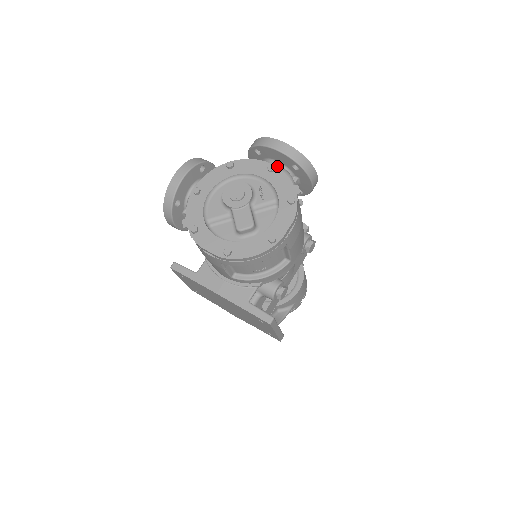
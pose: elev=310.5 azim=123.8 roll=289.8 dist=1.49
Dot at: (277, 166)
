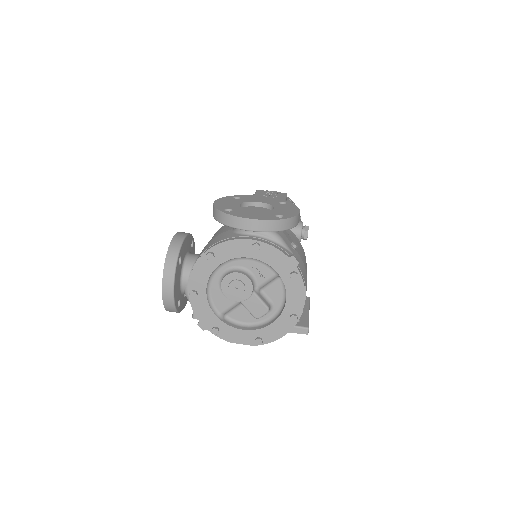
Dot at: occluded
